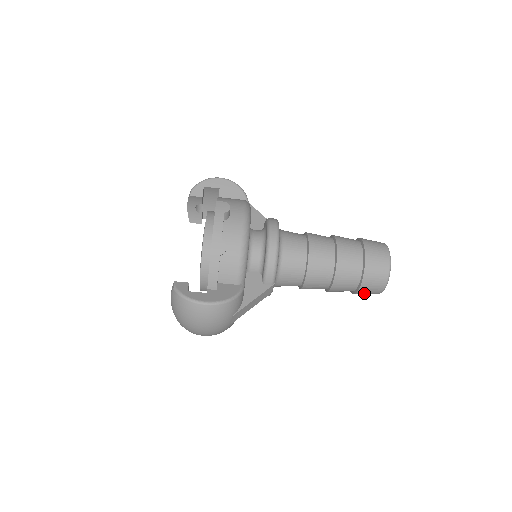
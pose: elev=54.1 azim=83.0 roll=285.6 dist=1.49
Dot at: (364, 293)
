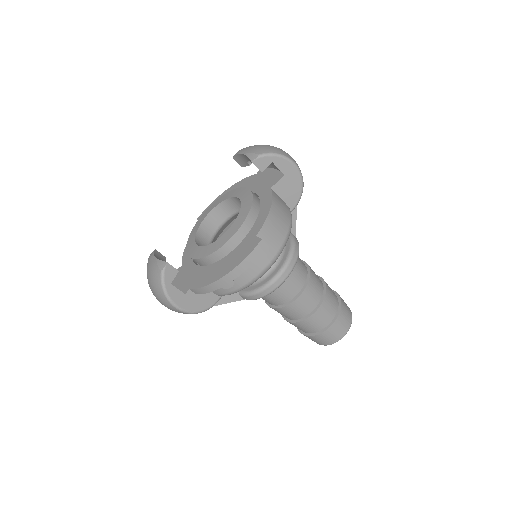
Dot at: occluded
